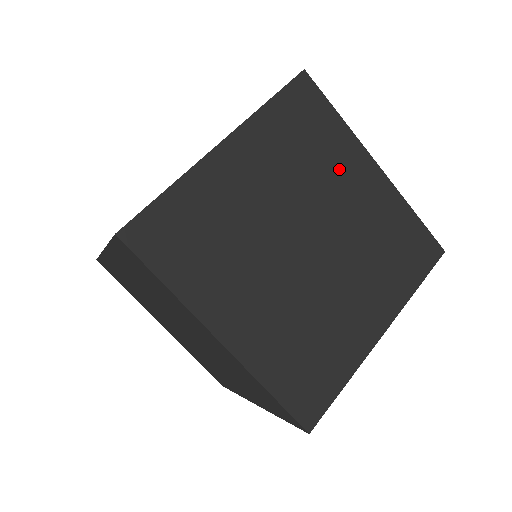
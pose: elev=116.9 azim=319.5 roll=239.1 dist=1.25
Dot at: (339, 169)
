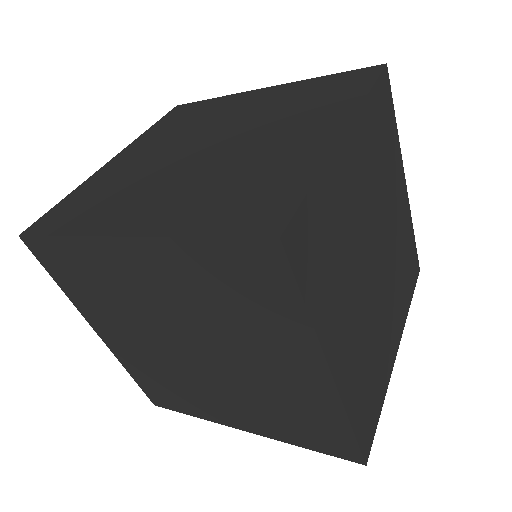
Dot at: (226, 109)
